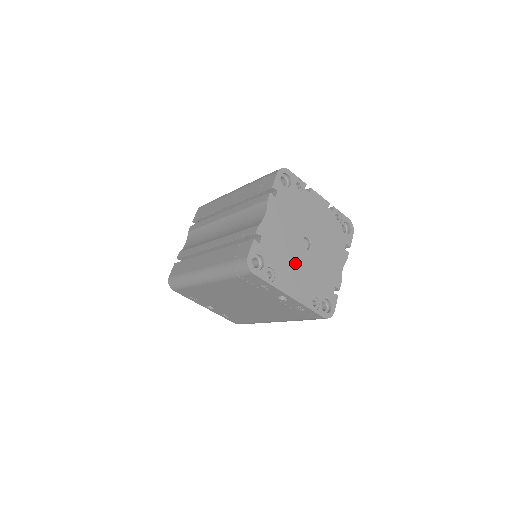
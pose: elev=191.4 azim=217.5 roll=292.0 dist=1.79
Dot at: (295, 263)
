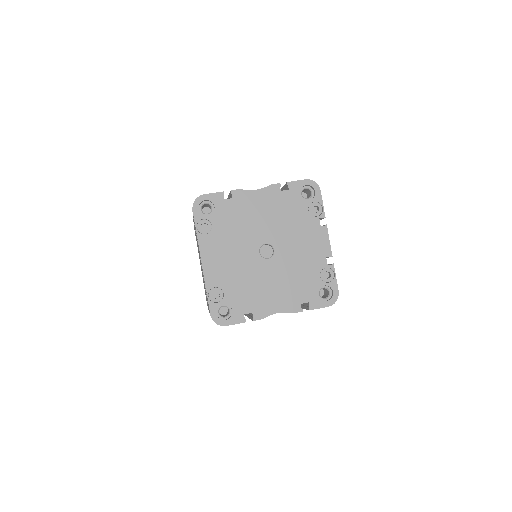
Dot at: (237, 249)
